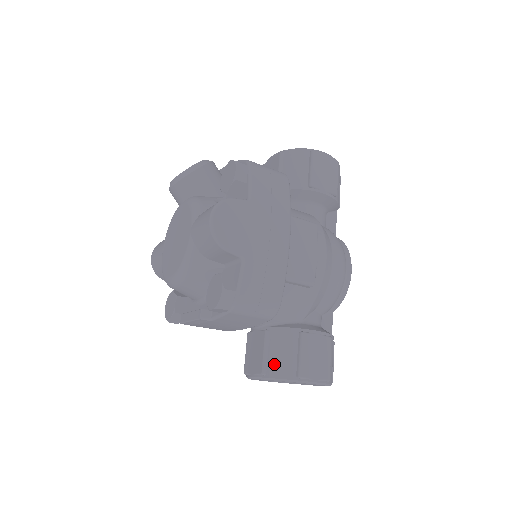
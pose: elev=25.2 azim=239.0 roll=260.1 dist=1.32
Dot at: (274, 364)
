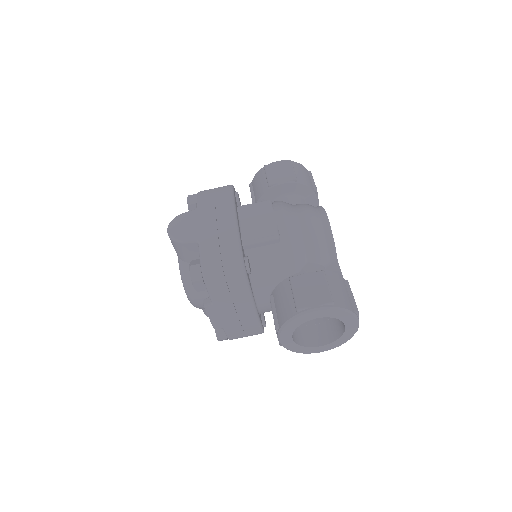
Dot at: (280, 314)
